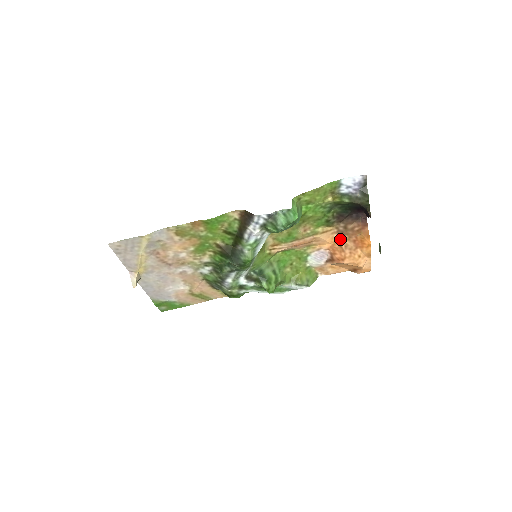
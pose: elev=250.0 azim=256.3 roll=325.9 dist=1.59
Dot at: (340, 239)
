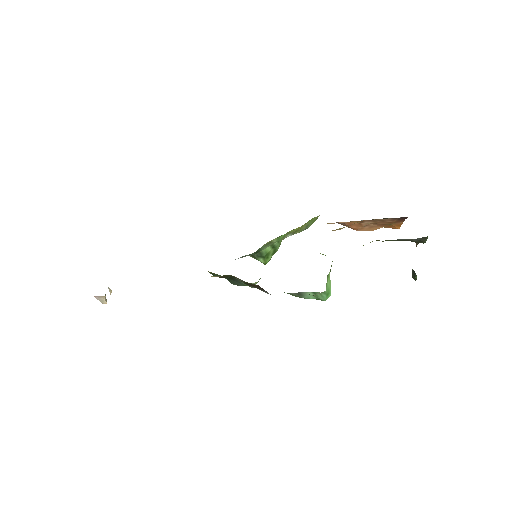
Dot at: (363, 222)
